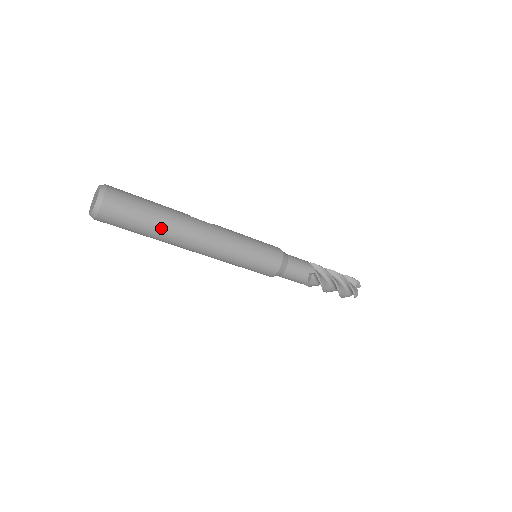
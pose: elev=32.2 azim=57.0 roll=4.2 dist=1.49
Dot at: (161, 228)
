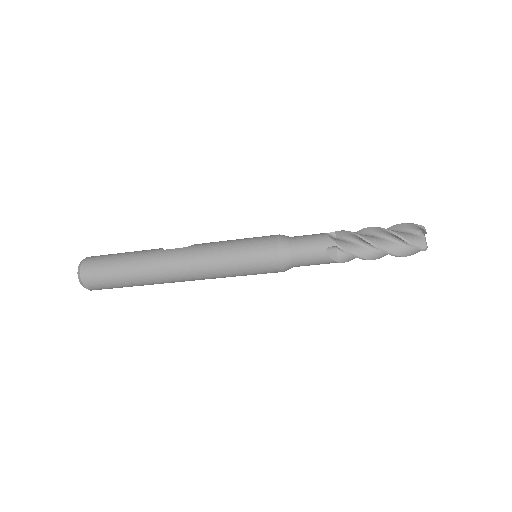
Dot at: (136, 276)
